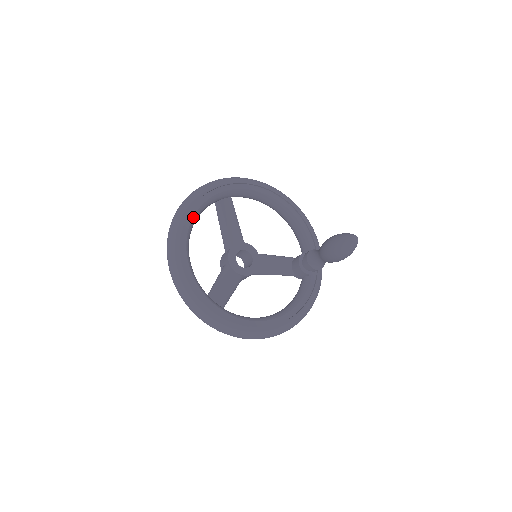
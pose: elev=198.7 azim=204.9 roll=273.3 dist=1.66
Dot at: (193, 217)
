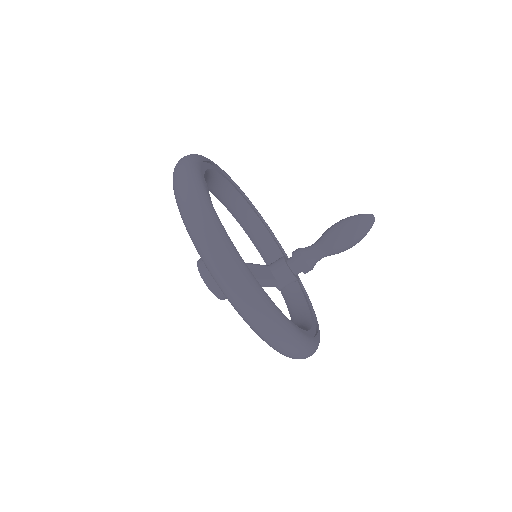
Dot at: (206, 189)
